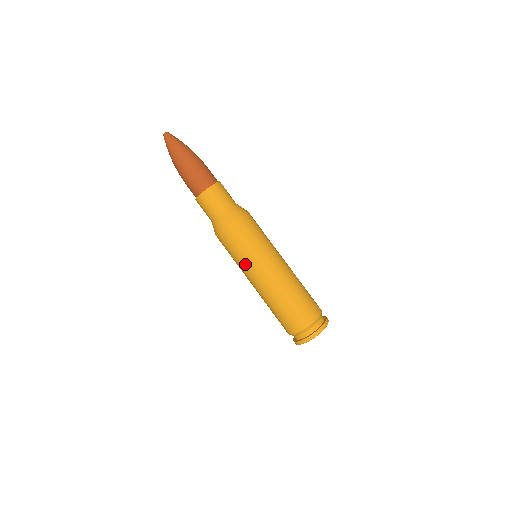
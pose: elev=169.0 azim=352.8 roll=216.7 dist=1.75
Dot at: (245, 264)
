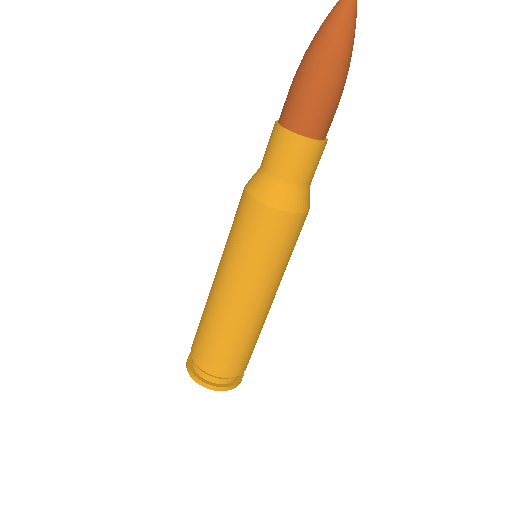
Dot at: (264, 272)
